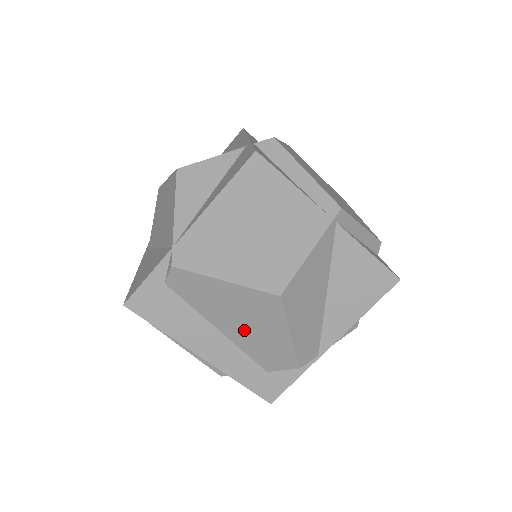
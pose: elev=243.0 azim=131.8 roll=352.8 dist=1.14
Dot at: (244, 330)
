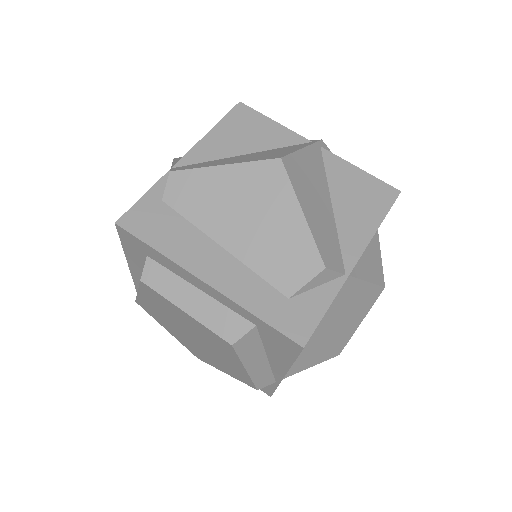
Dot at: (251, 232)
